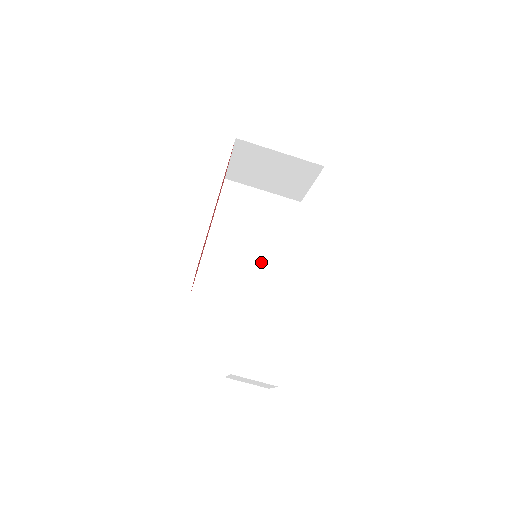
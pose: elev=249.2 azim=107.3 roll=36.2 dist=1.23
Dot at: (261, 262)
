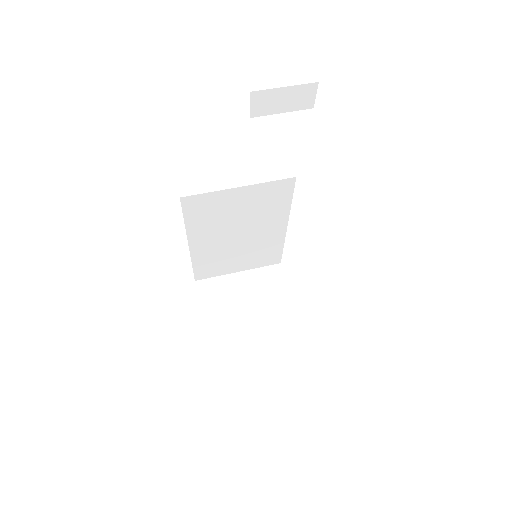
Dot at: occluded
